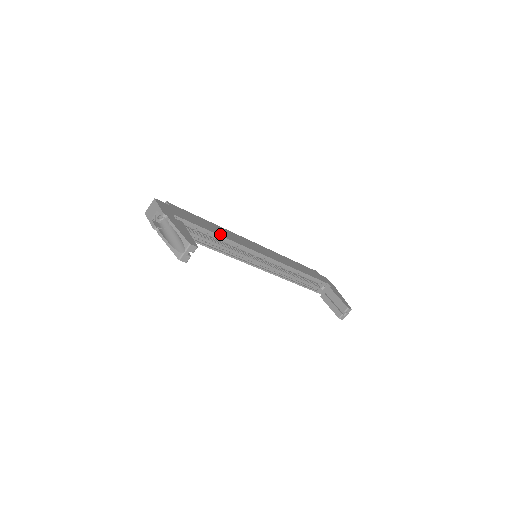
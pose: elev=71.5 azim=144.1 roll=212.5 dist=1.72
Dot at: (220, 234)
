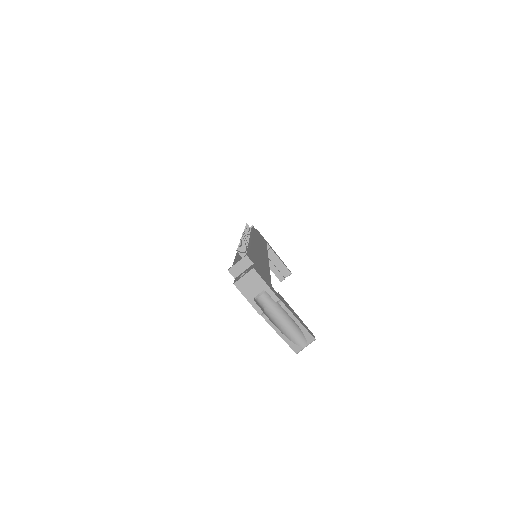
Dot at: (267, 267)
